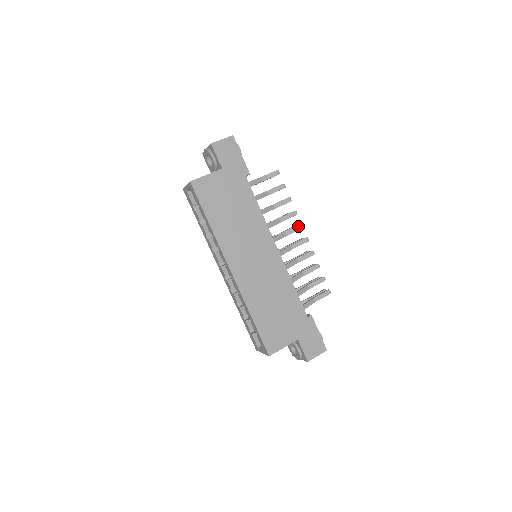
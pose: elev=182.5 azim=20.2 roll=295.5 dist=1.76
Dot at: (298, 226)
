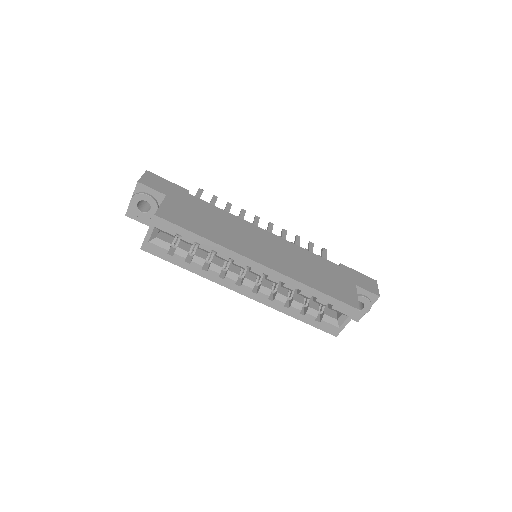
Dot at: (255, 218)
